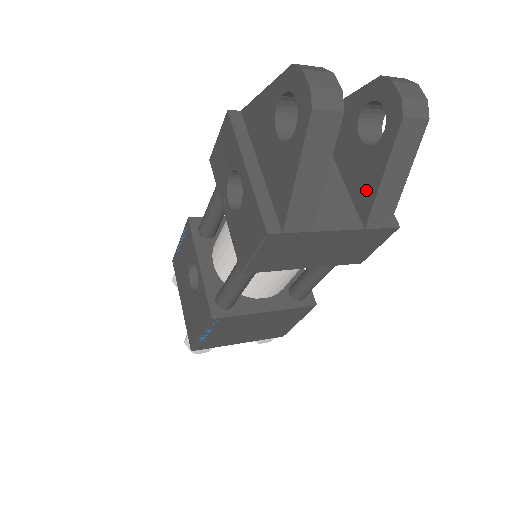
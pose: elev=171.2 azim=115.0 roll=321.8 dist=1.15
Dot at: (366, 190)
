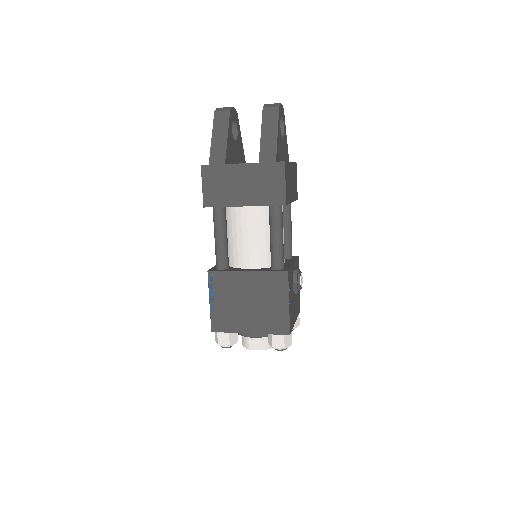
Dot at: occluded
